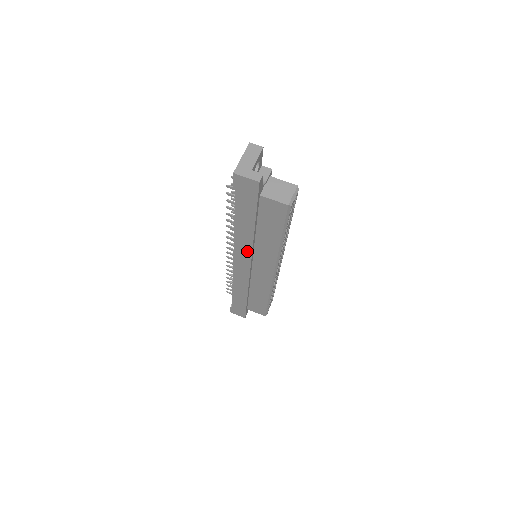
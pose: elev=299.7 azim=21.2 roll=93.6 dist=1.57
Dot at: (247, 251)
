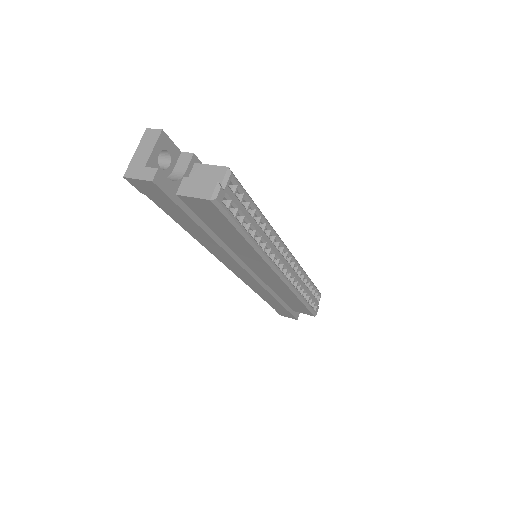
Dot at: (227, 257)
